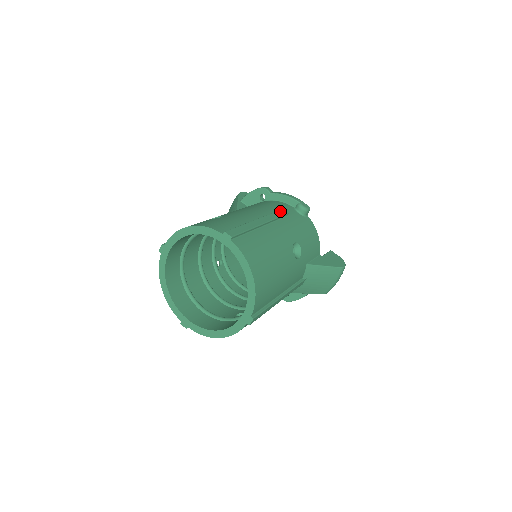
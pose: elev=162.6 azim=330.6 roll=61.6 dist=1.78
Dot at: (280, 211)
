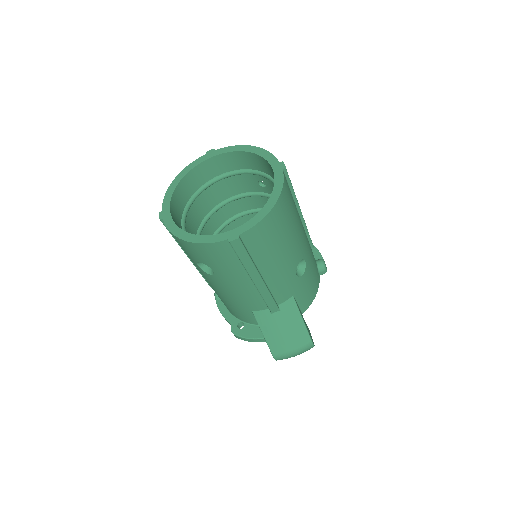
Dot at: occluded
